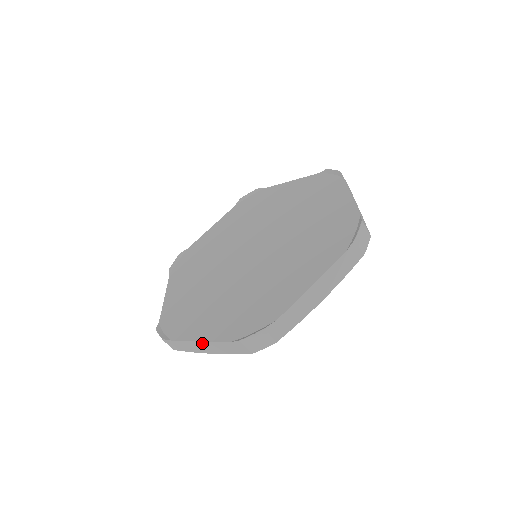
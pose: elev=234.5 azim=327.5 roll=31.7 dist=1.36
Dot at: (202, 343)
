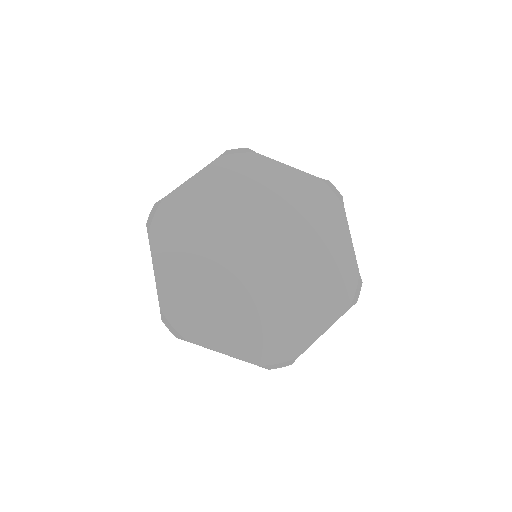
Dot at: (154, 273)
